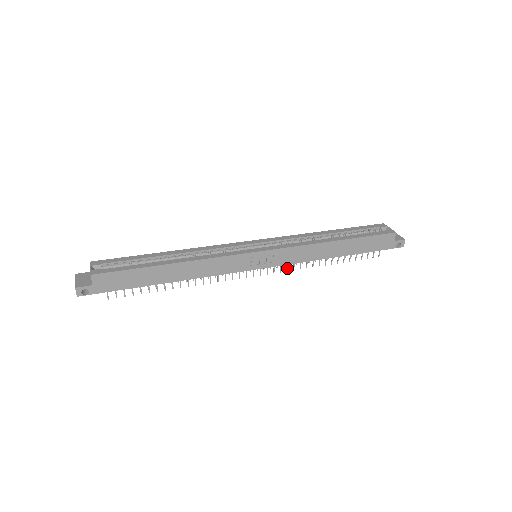
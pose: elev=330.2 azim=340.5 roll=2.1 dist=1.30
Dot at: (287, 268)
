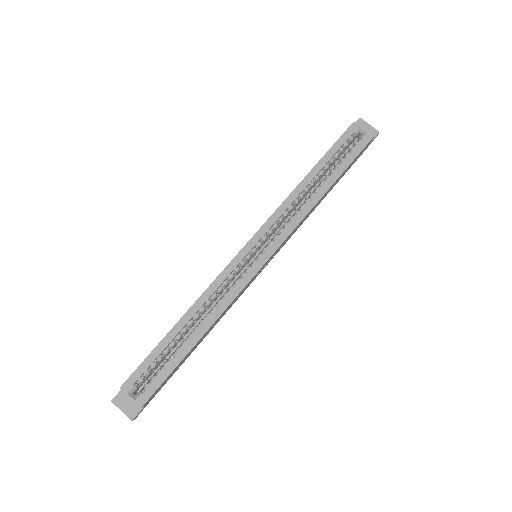
Dot at: occluded
